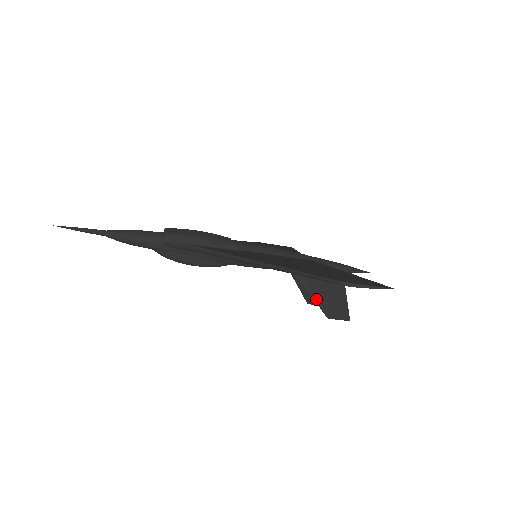
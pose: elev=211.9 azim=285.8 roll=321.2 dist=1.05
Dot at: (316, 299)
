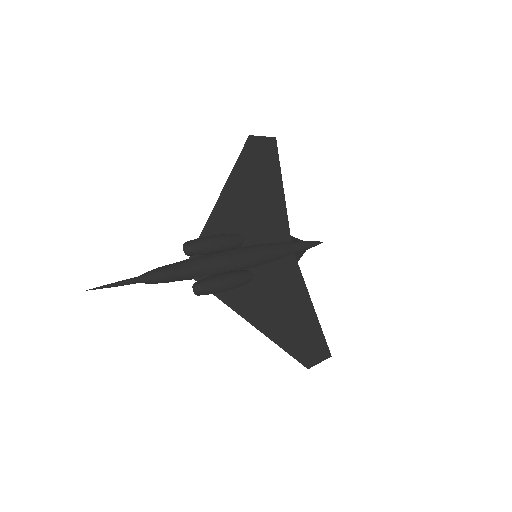
Dot at: occluded
